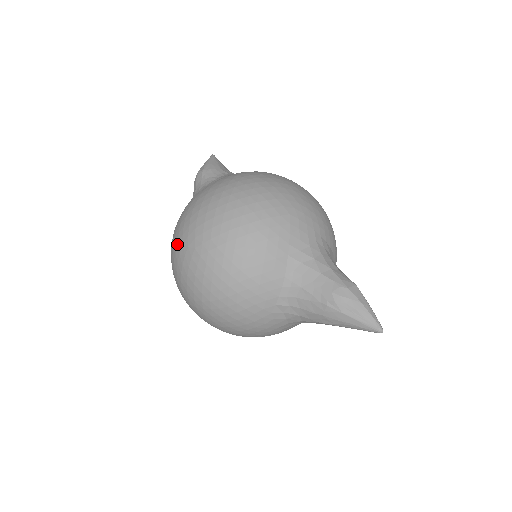
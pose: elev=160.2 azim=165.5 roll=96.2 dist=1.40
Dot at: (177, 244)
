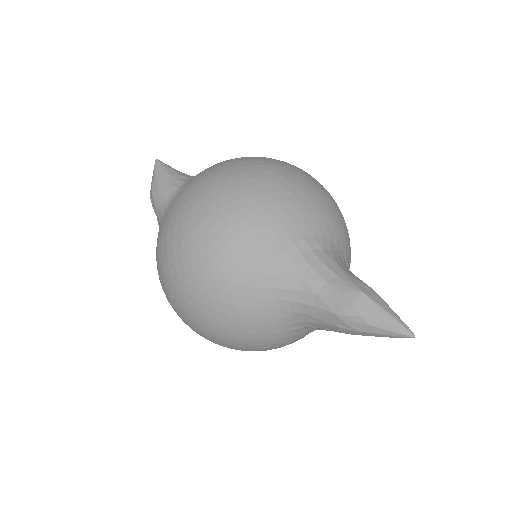
Dot at: occluded
